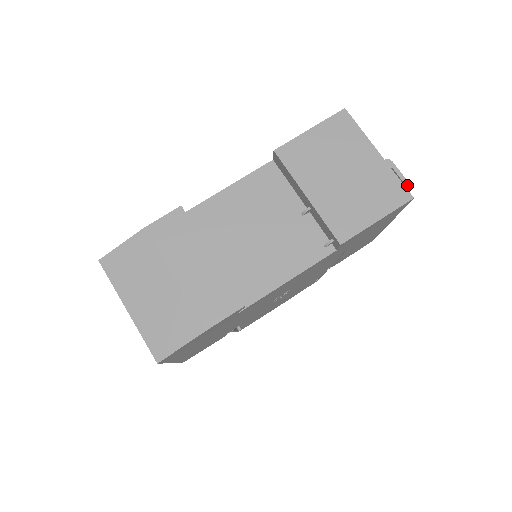
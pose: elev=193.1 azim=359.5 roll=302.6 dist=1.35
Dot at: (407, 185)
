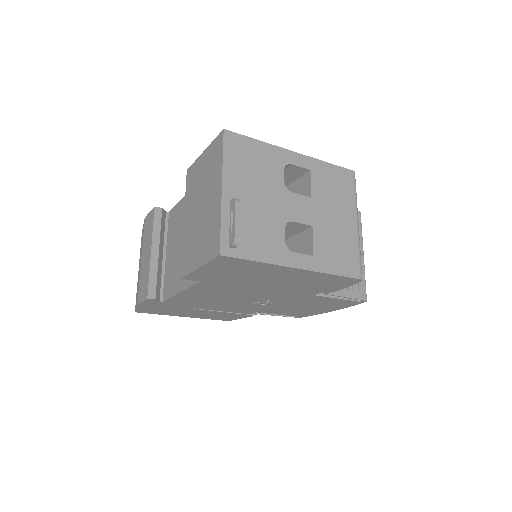
Dot at: (233, 236)
